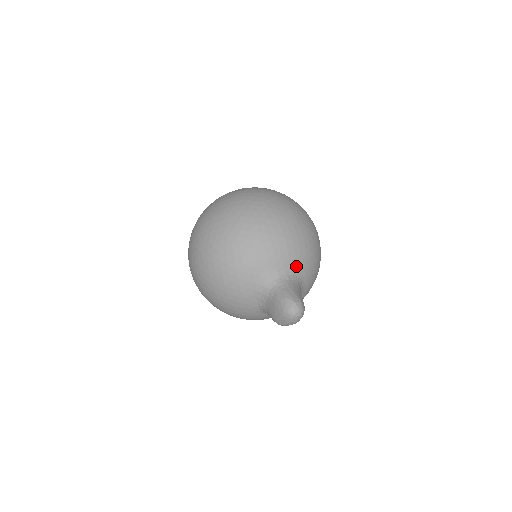
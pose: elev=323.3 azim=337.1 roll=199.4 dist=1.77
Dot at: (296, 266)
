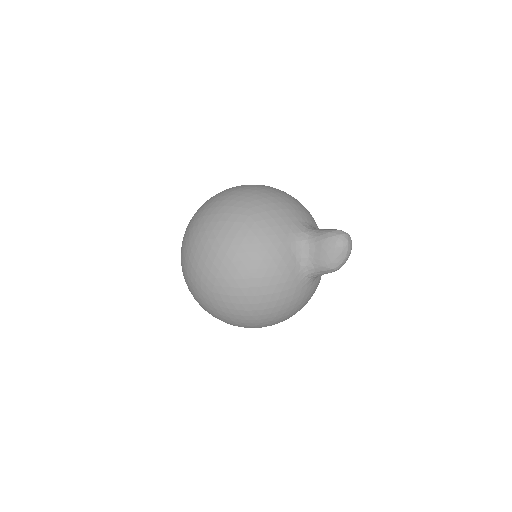
Dot at: (310, 220)
